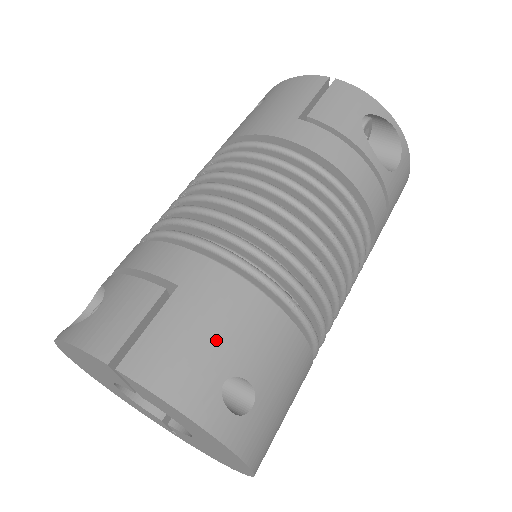
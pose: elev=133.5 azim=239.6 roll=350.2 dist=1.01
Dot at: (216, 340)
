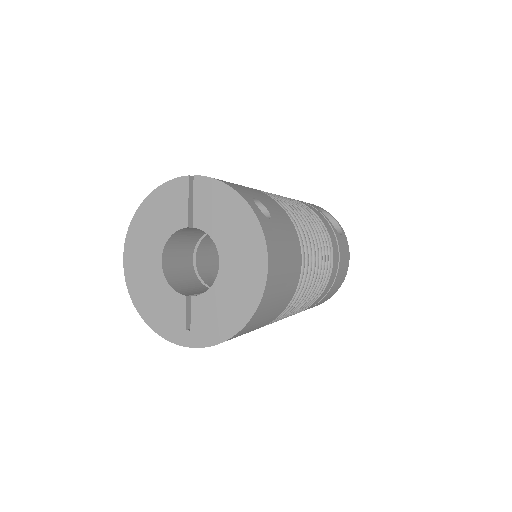
Dot at: (248, 190)
